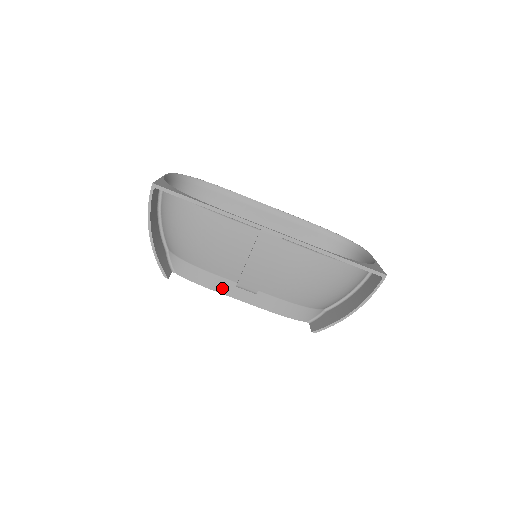
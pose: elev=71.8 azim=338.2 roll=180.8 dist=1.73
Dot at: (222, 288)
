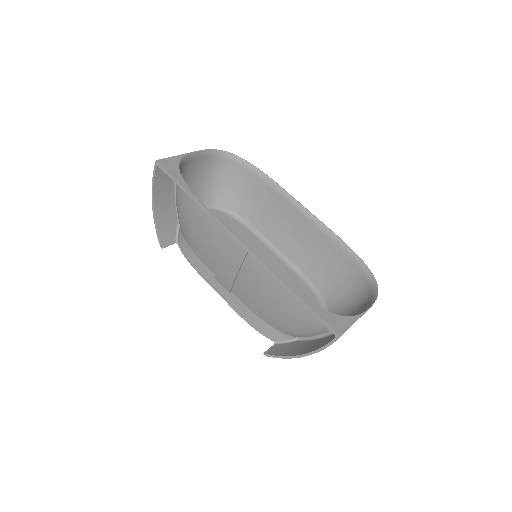
Dot at: (205, 275)
